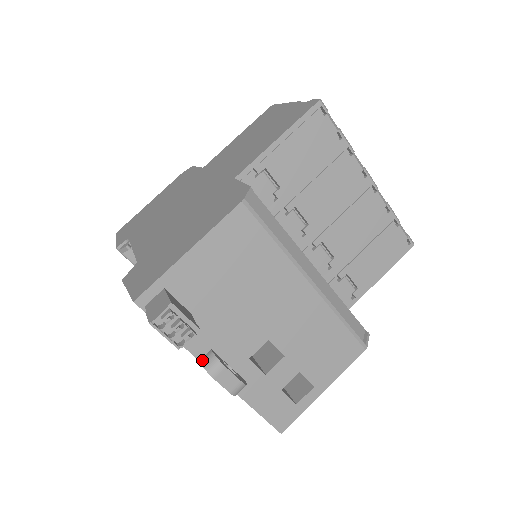
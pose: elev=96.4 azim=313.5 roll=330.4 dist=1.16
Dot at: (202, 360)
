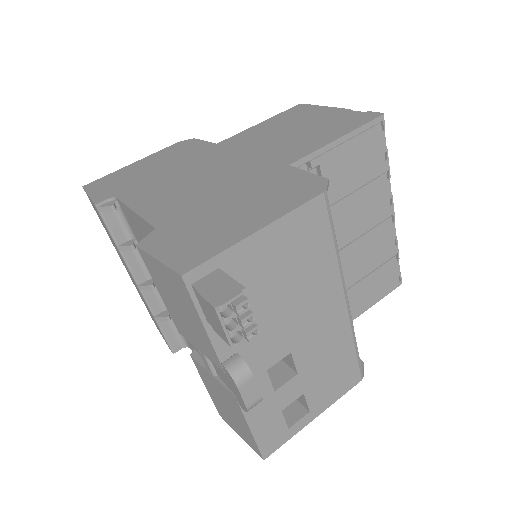
Dot at: (226, 363)
